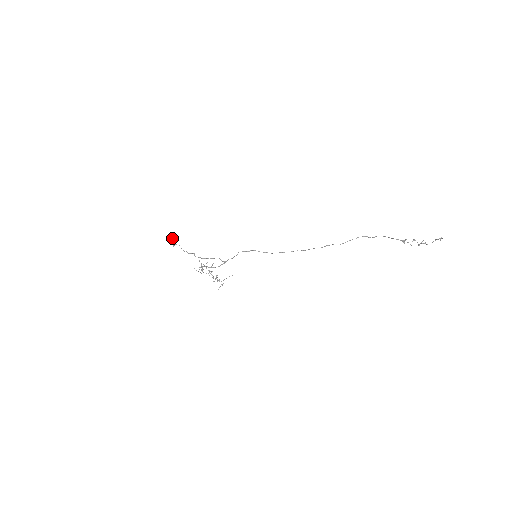
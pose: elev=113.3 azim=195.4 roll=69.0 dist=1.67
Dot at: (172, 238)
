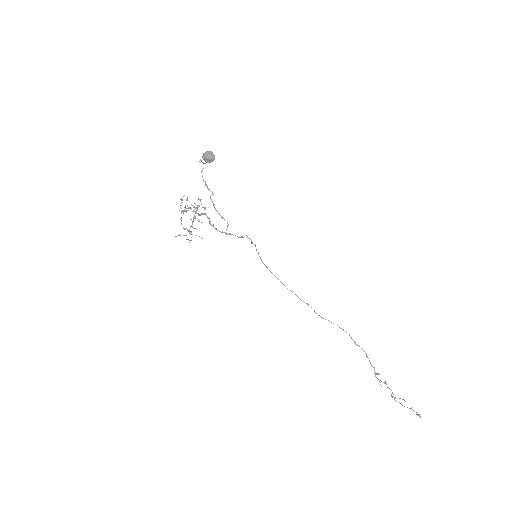
Dot at: (211, 155)
